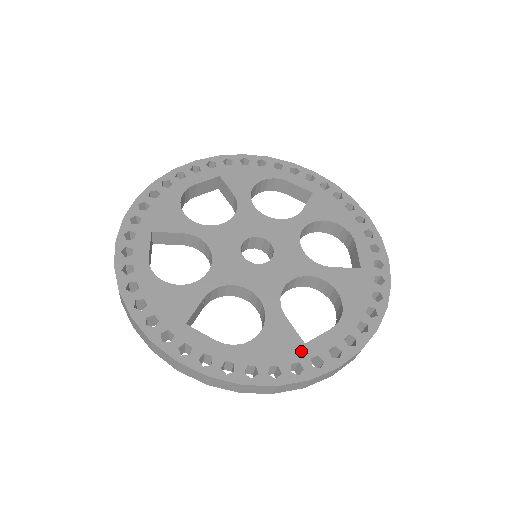
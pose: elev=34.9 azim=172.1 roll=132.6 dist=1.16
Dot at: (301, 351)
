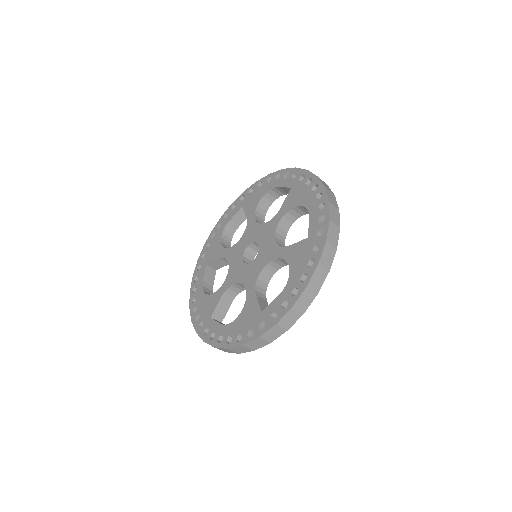
Dot at: (310, 241)
